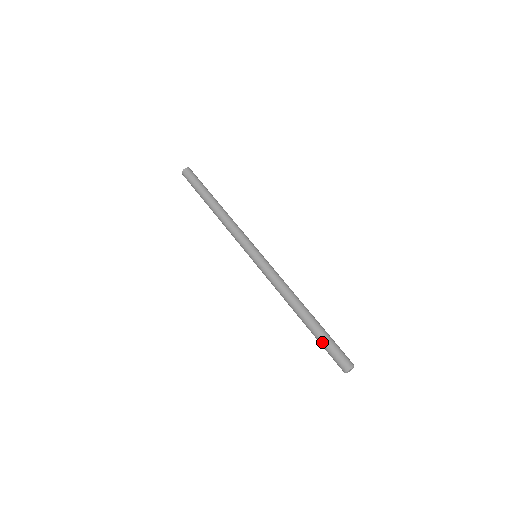
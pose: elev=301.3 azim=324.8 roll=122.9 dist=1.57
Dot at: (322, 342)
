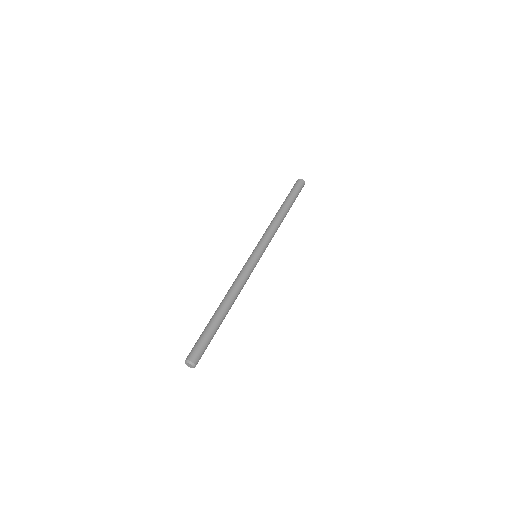
Dot at: (202, 332)
